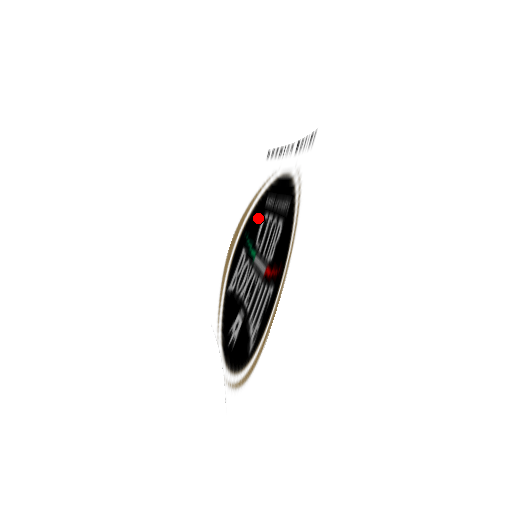
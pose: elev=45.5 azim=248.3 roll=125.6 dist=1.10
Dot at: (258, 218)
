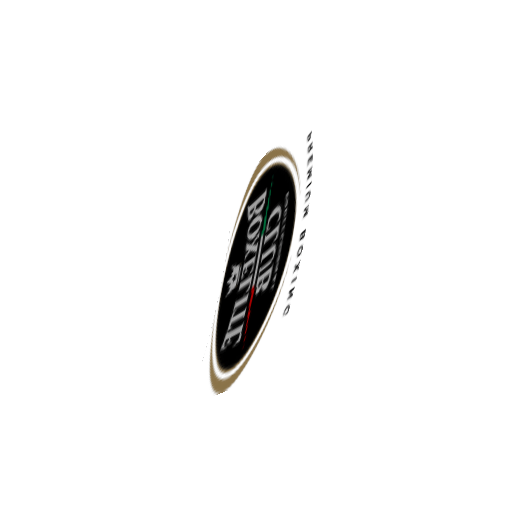
Dot at: (280, 191)
